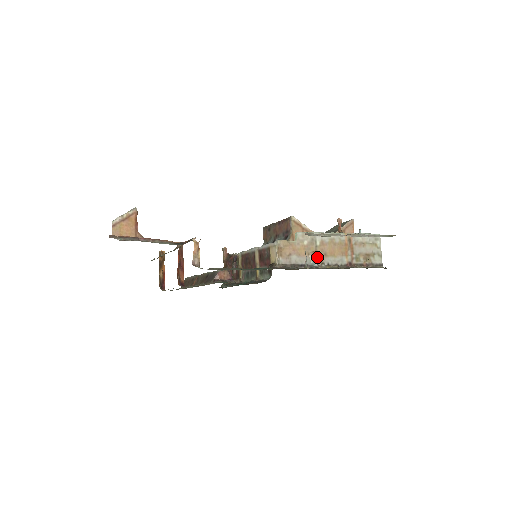
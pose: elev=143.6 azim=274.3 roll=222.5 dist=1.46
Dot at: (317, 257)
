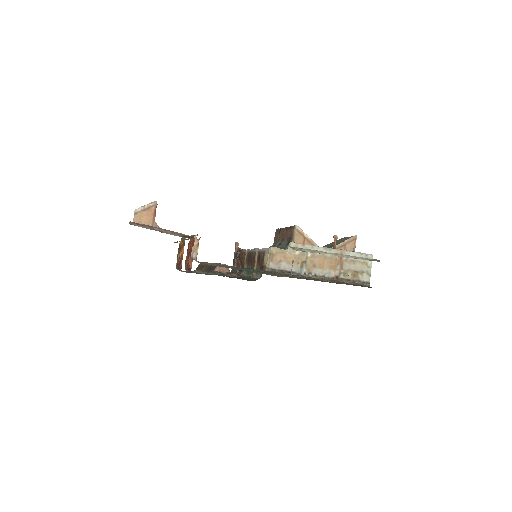
Dot at: (306, 267)
